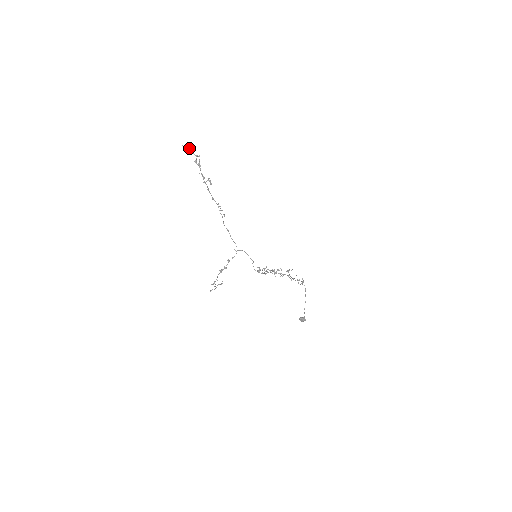
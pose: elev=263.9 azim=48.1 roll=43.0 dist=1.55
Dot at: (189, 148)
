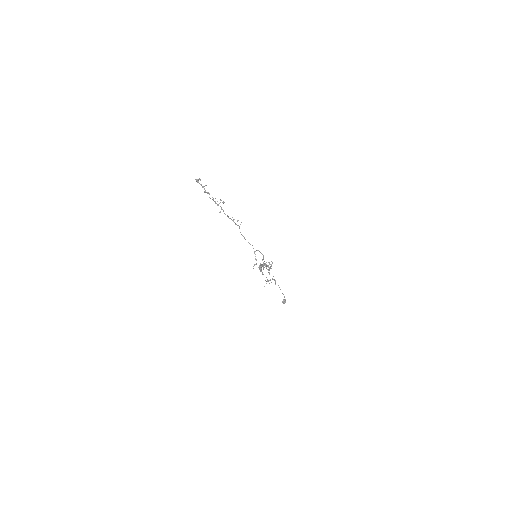
Dot at: occluded
